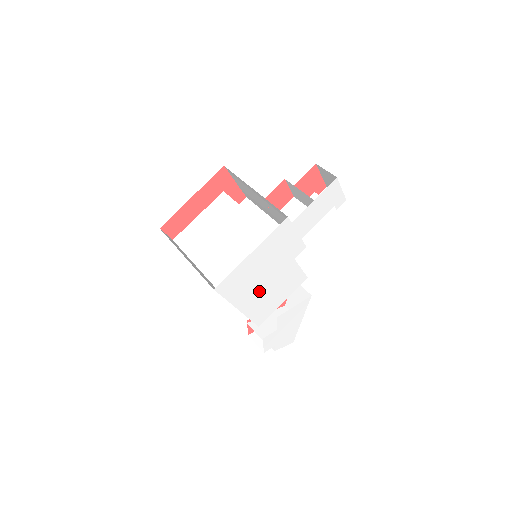
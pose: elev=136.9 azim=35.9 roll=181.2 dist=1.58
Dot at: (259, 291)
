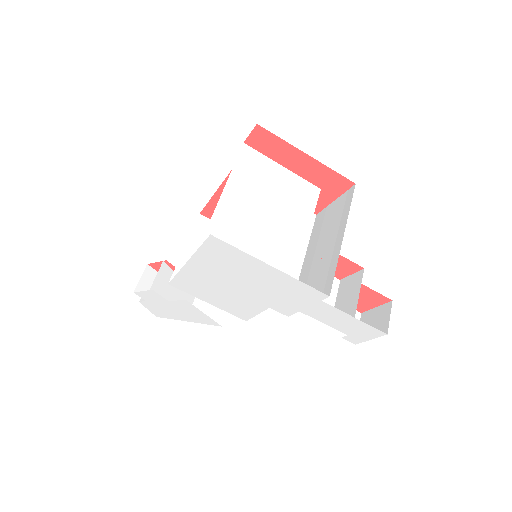
Dot at: (218, 279)
